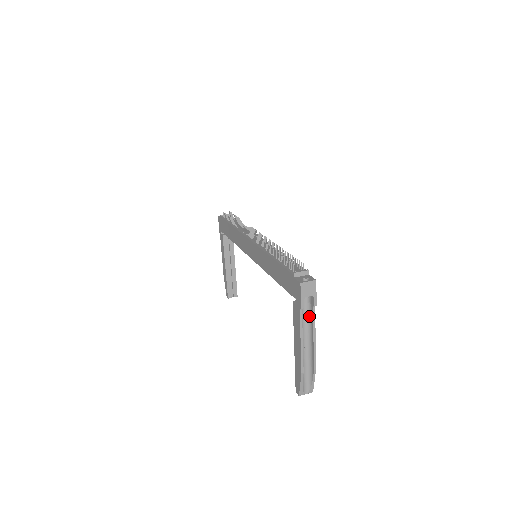
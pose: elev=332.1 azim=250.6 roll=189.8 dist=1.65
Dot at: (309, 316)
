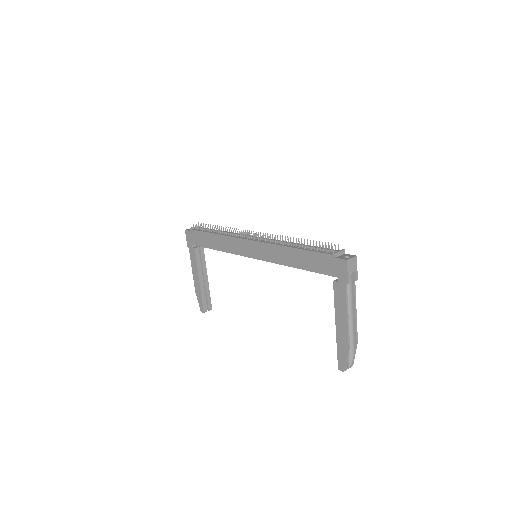
Dot at: (349, 292)
